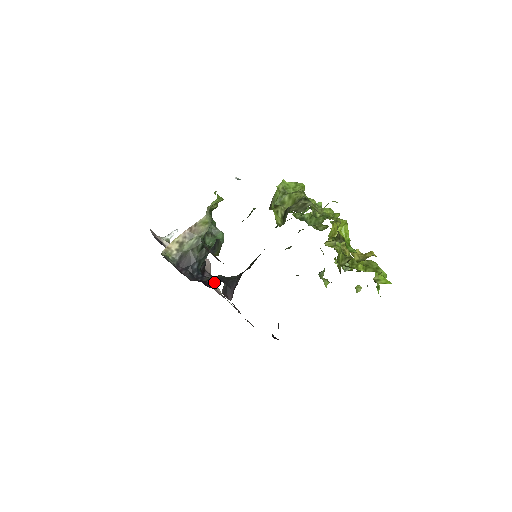
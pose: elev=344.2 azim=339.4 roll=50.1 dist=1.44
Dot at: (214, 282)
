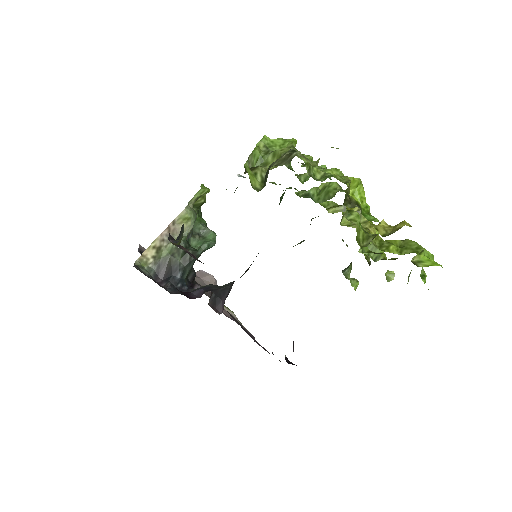
Dot at: (199, 292)
